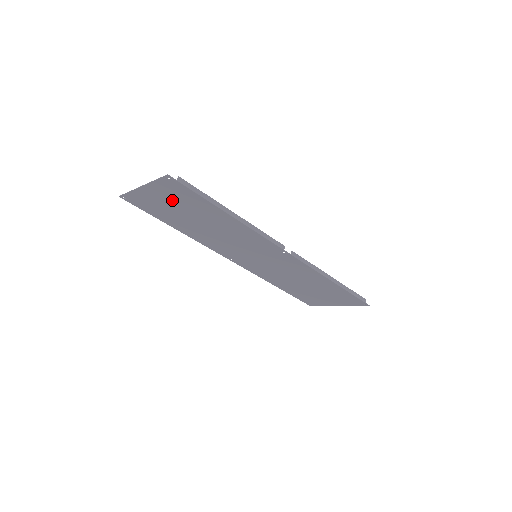
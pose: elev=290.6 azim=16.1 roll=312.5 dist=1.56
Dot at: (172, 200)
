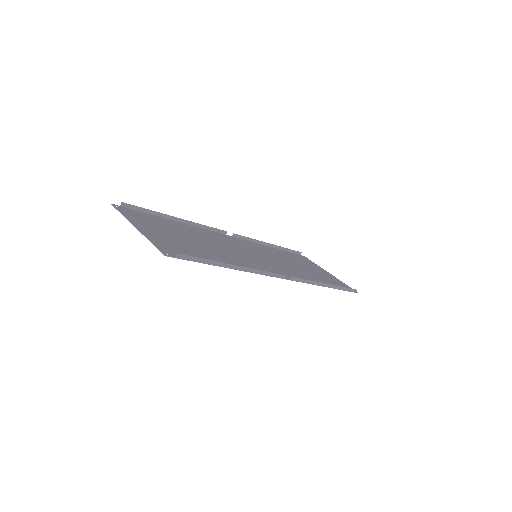
Dot at: (170, 240)
